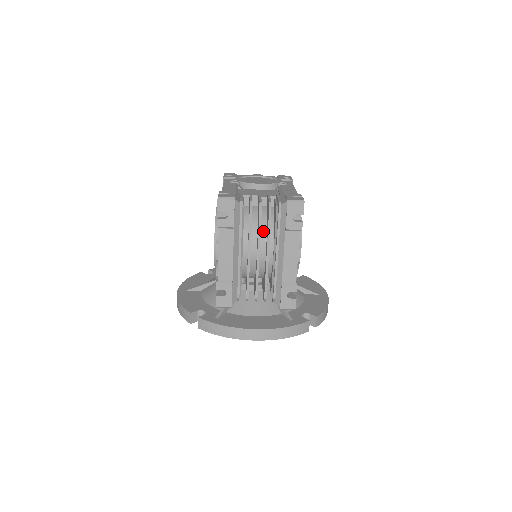
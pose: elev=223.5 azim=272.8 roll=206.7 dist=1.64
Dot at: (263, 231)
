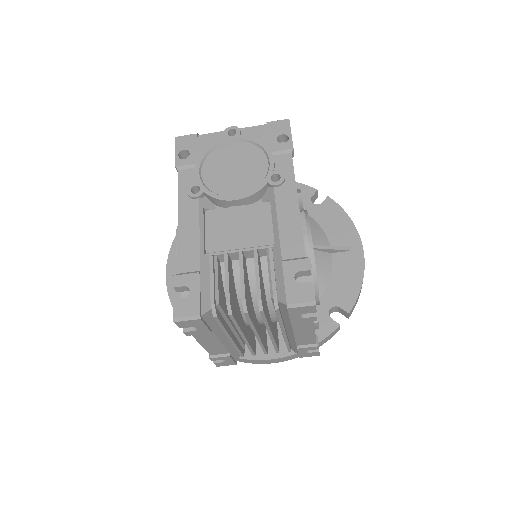
Dot at: (257, 303)
